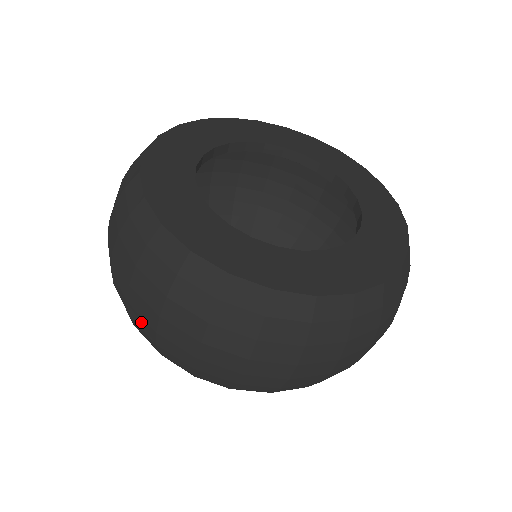
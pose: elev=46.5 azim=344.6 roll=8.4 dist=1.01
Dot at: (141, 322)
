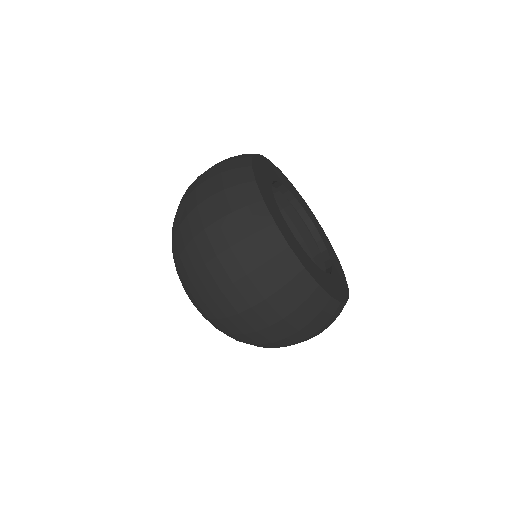
Dot at: (272, 334)
